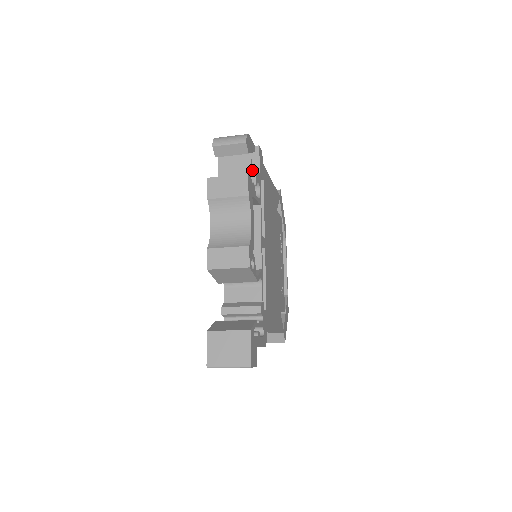
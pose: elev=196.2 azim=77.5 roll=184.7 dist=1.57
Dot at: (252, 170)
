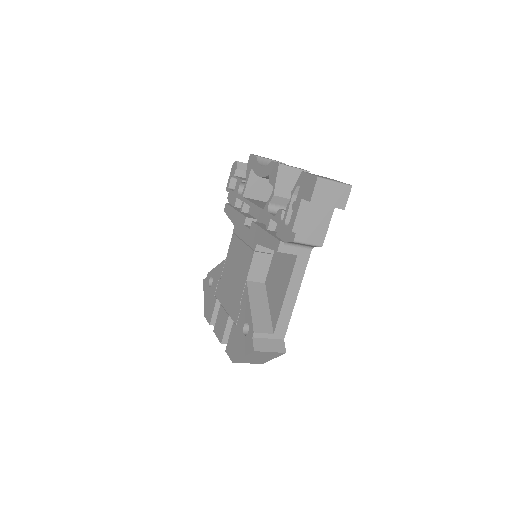
Dot at: occluded
